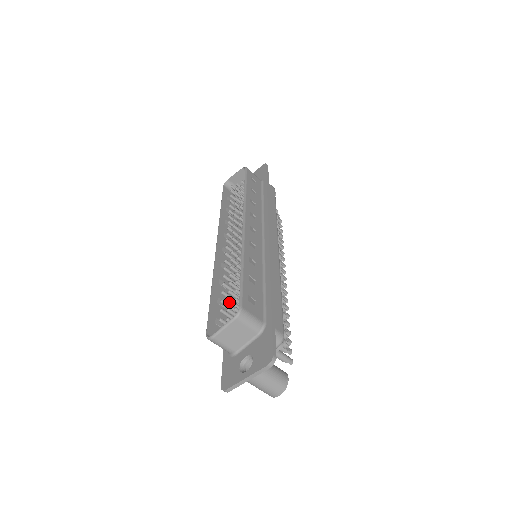
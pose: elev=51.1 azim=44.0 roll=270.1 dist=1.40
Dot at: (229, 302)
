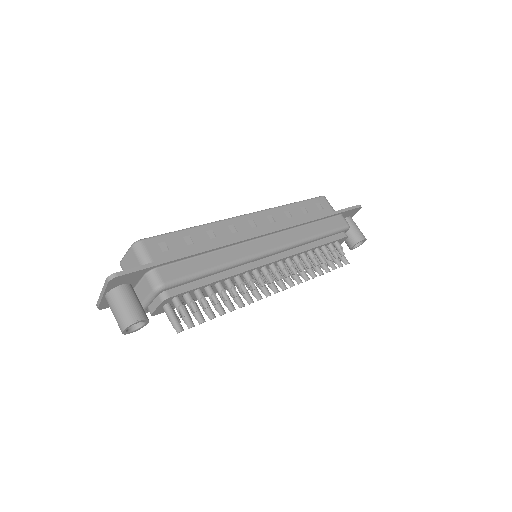
Dot at: occluded
